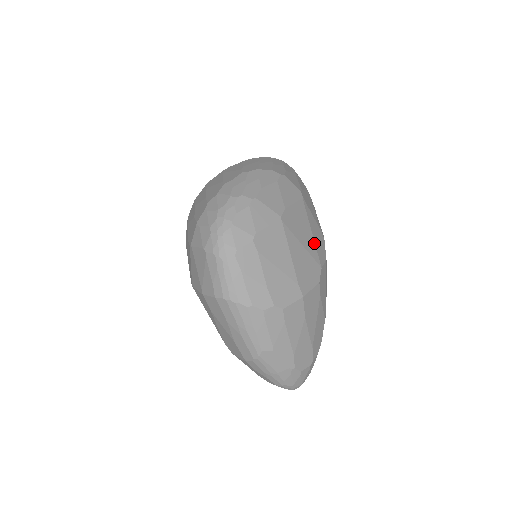
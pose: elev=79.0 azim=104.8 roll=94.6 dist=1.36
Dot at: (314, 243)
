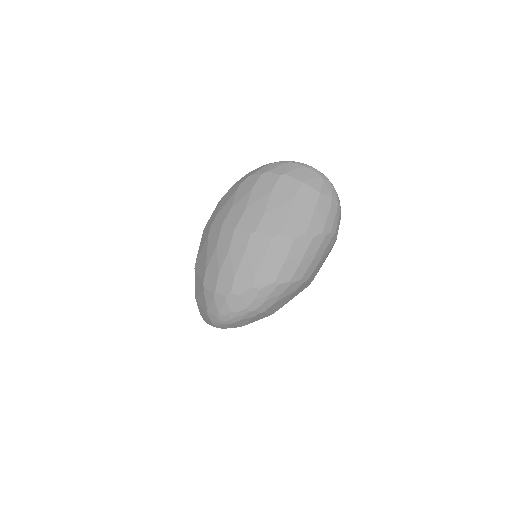
Dot at: occluded
